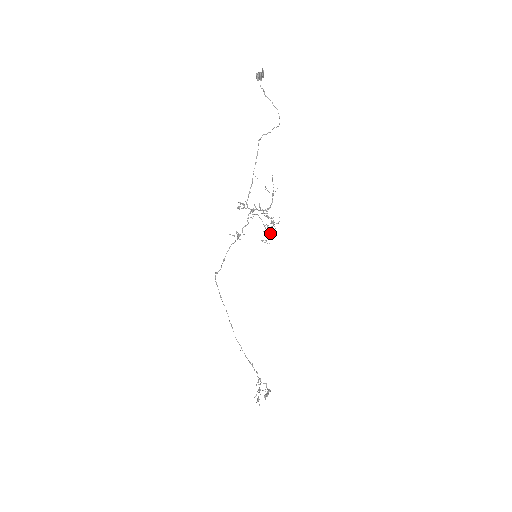
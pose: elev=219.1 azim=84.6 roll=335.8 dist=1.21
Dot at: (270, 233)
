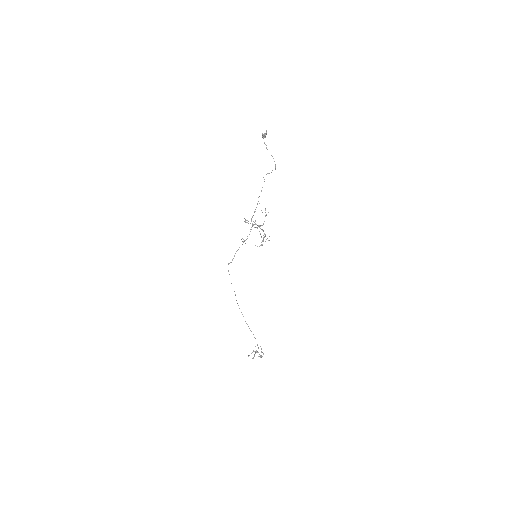
Dot at: occluded
